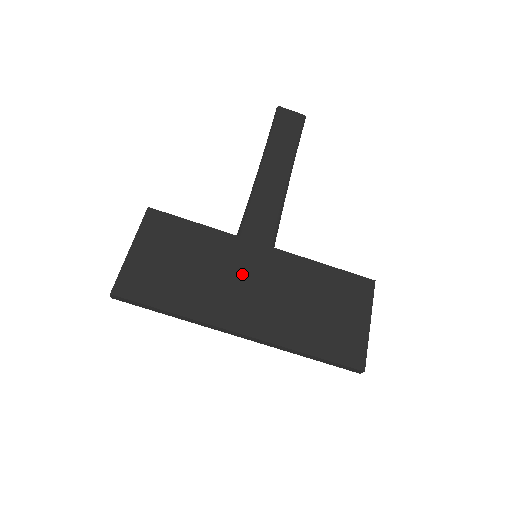
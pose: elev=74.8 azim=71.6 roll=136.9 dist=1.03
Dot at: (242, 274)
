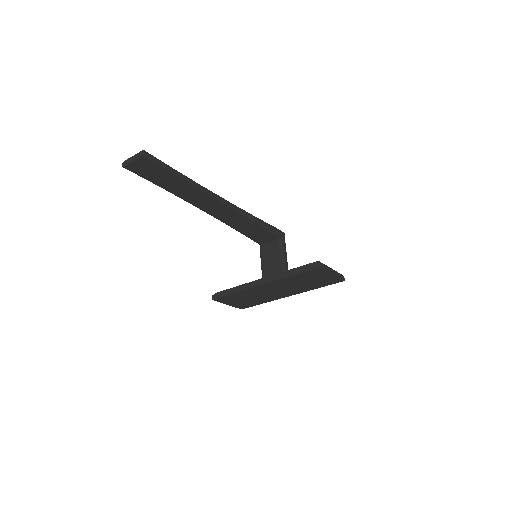
Dot at: (268, 291)
